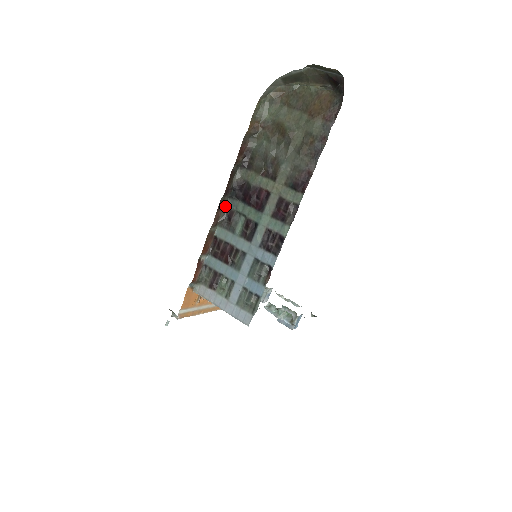
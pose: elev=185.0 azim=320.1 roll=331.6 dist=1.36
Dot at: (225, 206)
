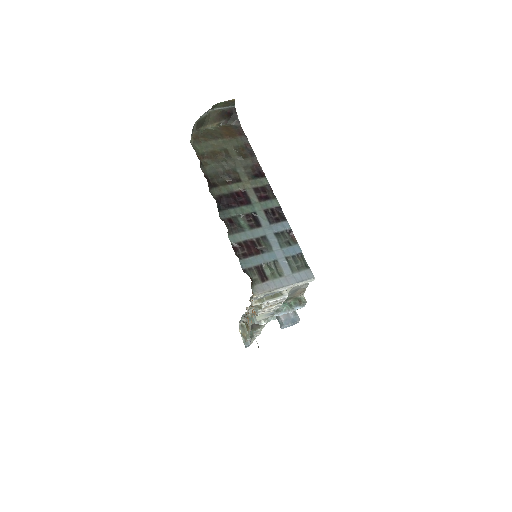
Dot at: (221, 219)
